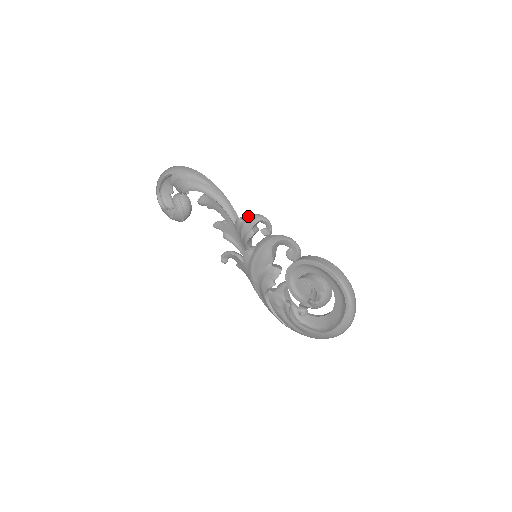
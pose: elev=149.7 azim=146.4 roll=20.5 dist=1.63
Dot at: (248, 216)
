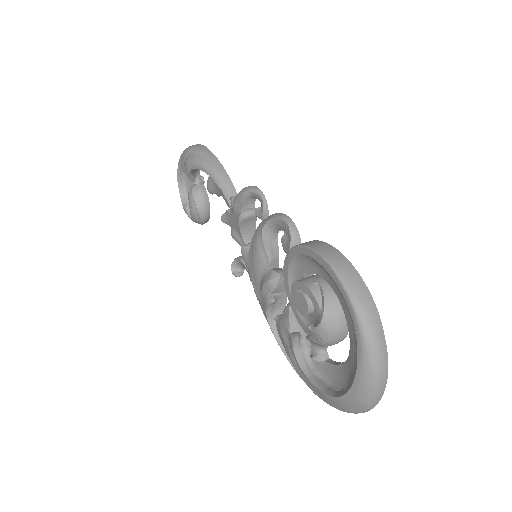
Dot at: occluded
